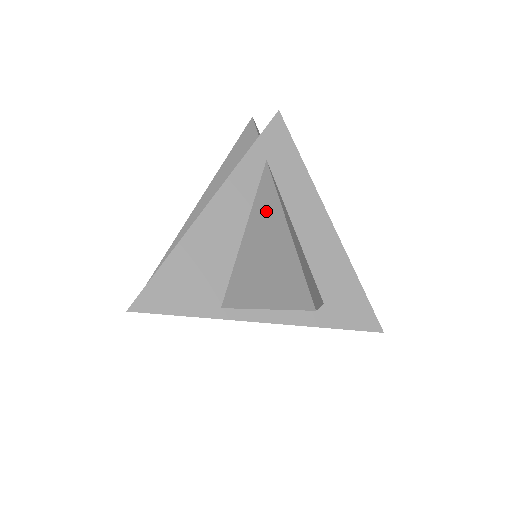
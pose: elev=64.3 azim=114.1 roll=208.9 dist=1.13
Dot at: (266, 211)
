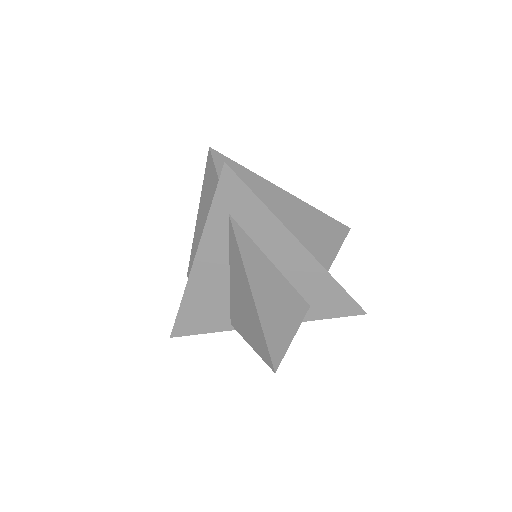
Dot at: (238, 268)
